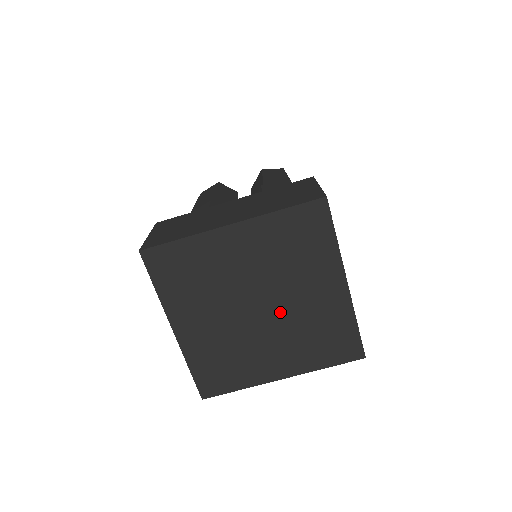
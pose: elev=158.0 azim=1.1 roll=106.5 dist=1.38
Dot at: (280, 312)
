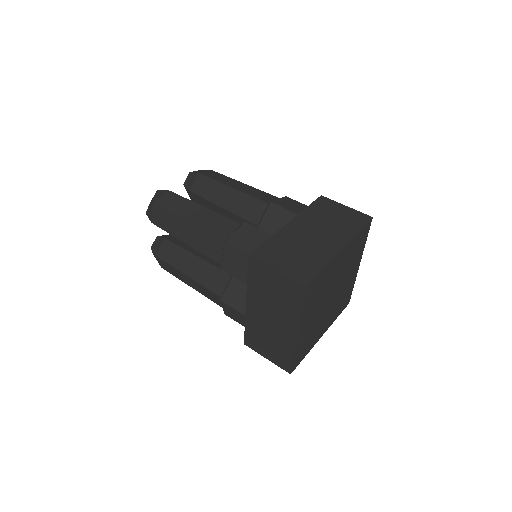
Dot at: (337, 294)
